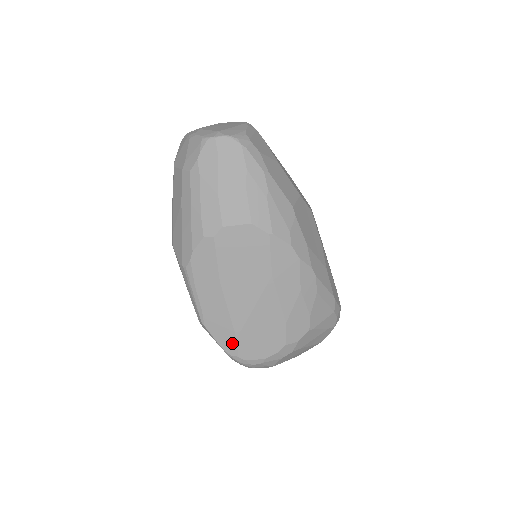
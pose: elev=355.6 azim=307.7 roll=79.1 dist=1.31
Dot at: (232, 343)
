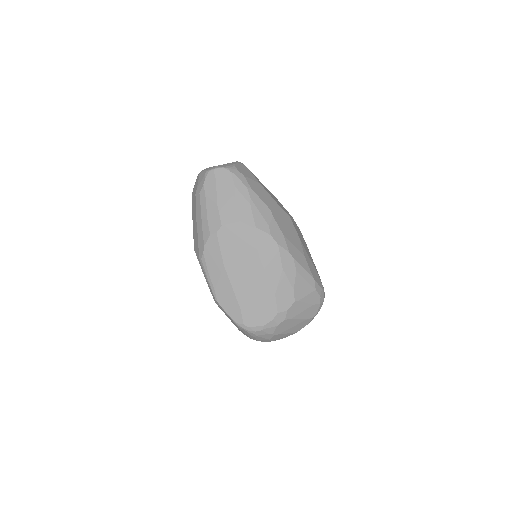
Dot at: (238, 313)
